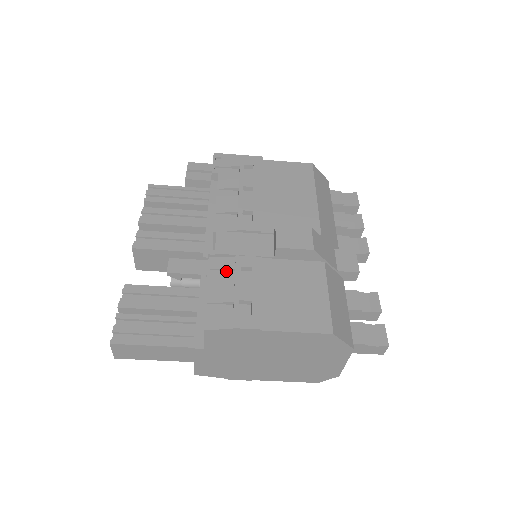
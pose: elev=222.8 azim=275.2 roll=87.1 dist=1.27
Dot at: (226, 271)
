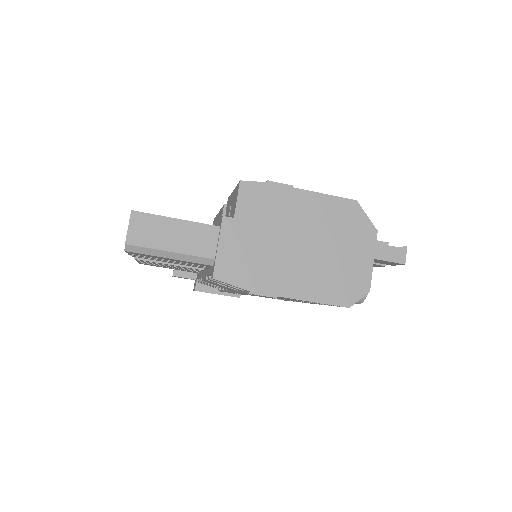
Dot at: occluded
